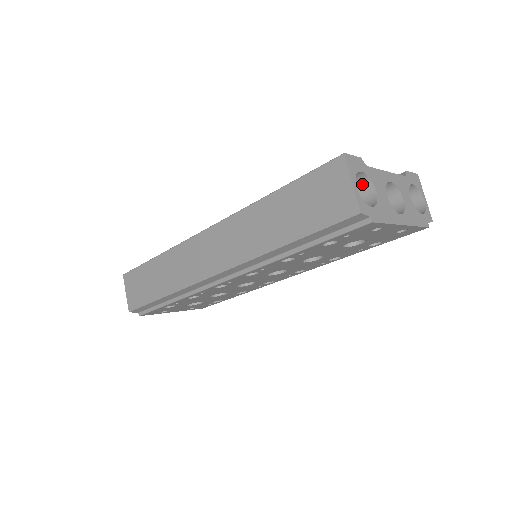
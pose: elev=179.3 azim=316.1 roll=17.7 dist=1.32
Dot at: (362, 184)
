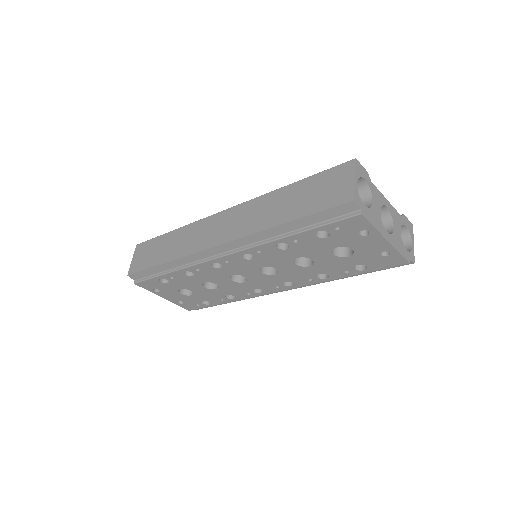
Dot at: (363, 194)
